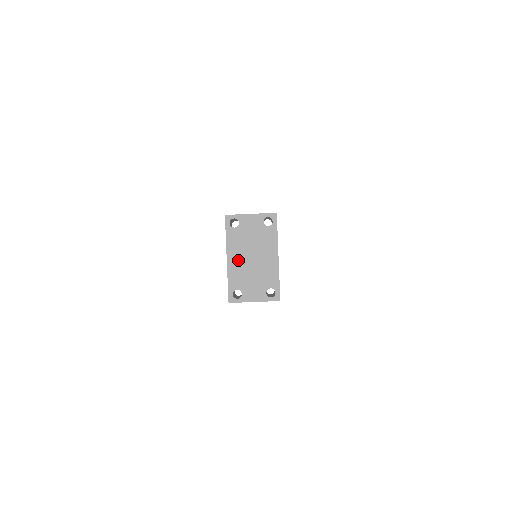
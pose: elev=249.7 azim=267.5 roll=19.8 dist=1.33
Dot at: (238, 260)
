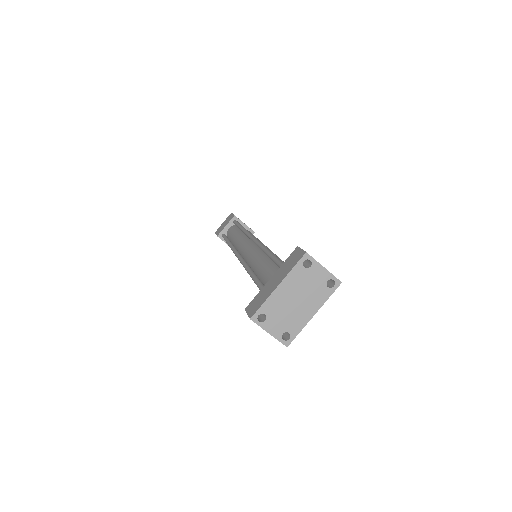
Dot at: (285, 293)
